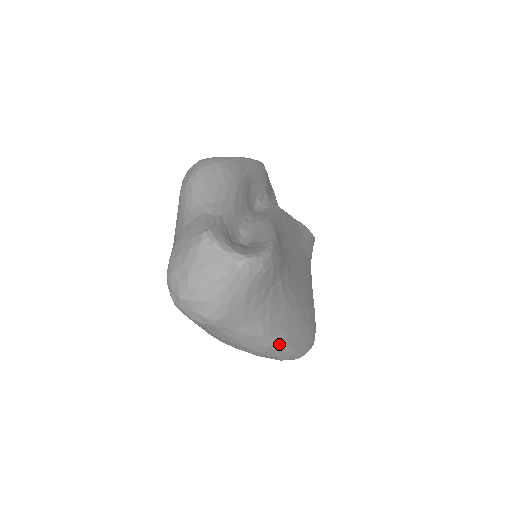
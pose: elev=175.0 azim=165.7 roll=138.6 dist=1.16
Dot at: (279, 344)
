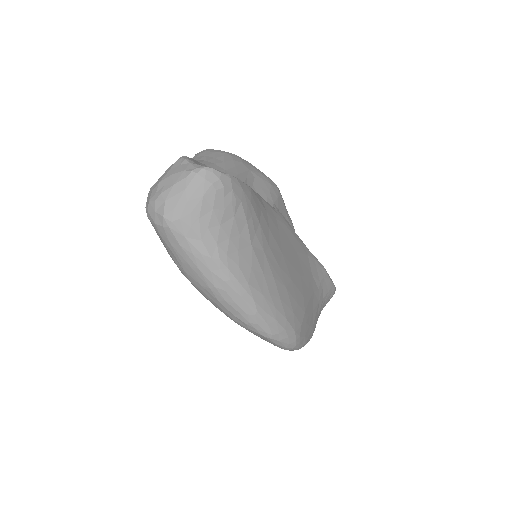
Dot at: (238, 286)
